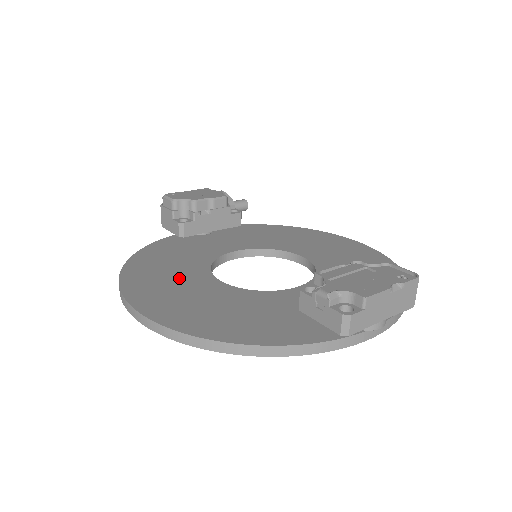
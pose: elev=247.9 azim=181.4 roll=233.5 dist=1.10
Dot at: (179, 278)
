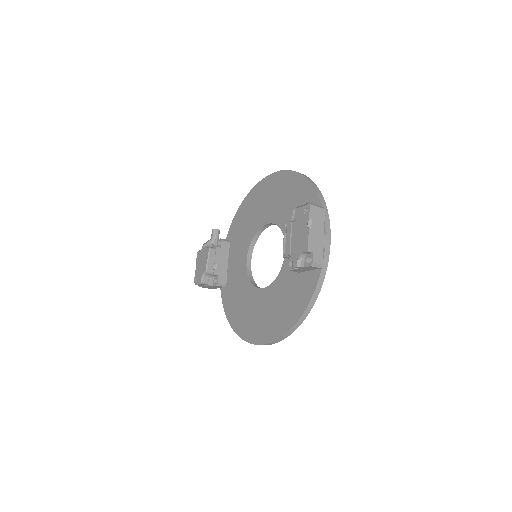
Dot at: (253, 308)
